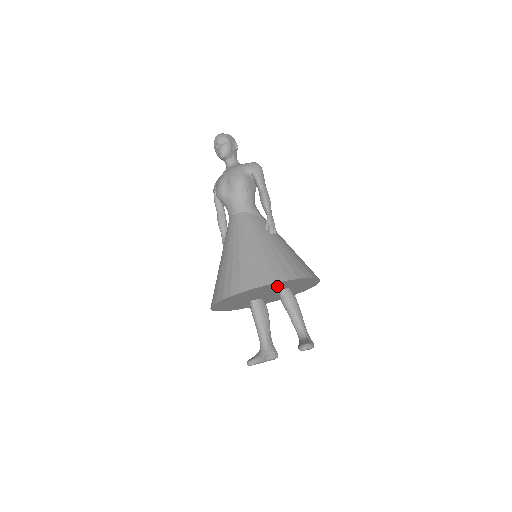
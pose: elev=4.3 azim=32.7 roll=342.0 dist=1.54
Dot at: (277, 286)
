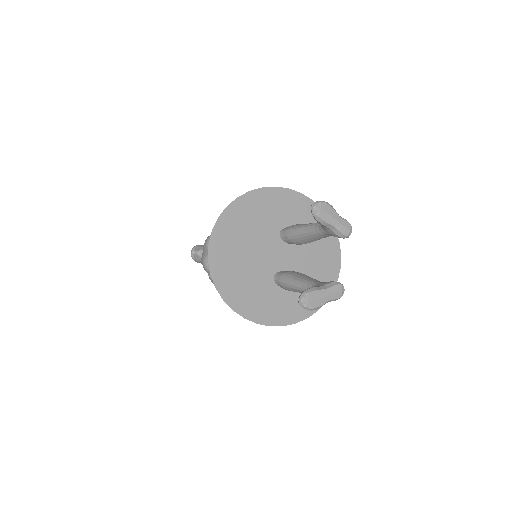
Dot at: (256, 215)
